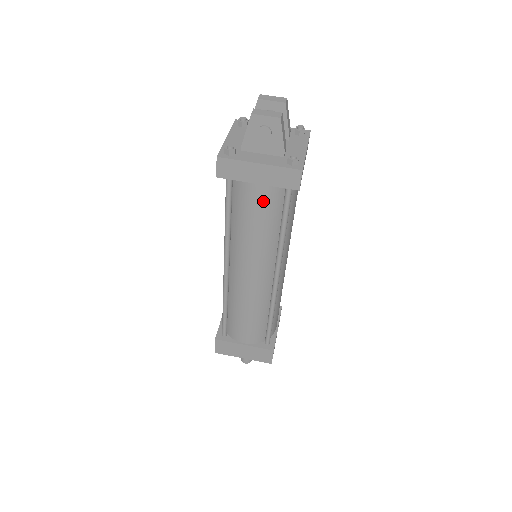
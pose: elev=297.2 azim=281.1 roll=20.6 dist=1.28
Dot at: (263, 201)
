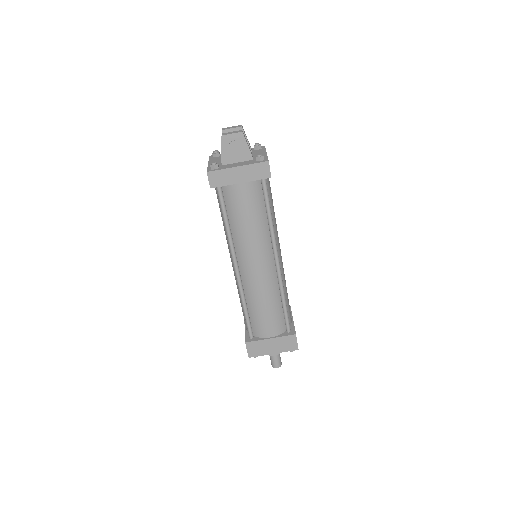
Dot at: (248, 196)
